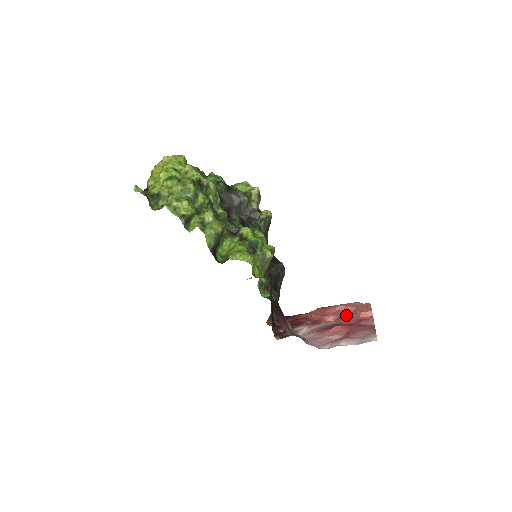
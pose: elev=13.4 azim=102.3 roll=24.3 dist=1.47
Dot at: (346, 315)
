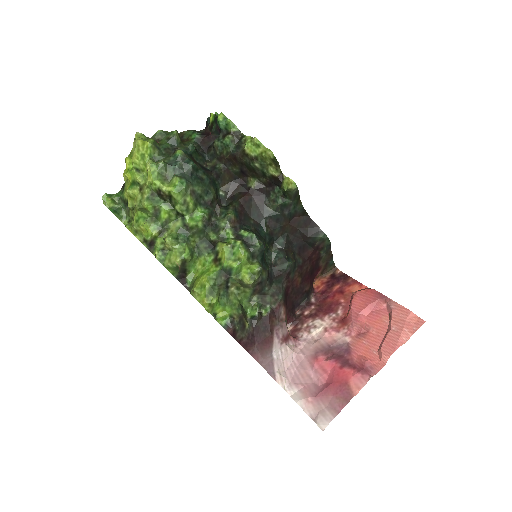
Dot at: (374, 332)
